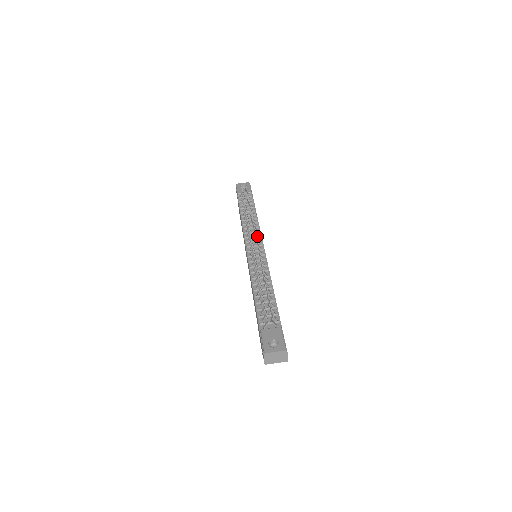
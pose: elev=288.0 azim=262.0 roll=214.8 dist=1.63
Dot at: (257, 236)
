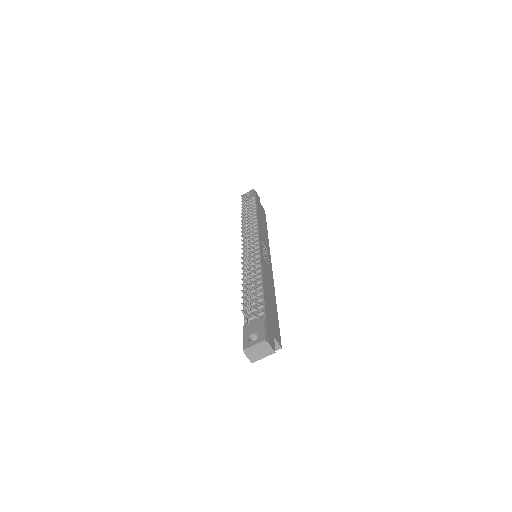
Dot at: (253, 236)
